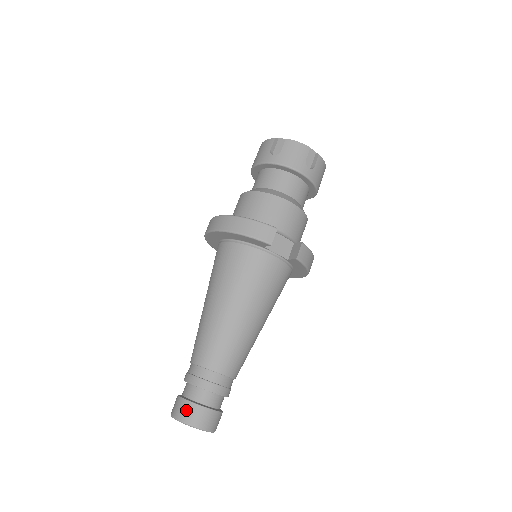
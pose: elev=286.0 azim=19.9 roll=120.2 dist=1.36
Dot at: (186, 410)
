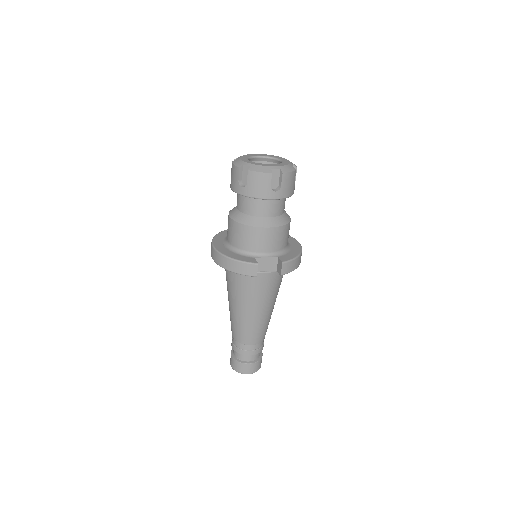
Dot at: (237, 366)
